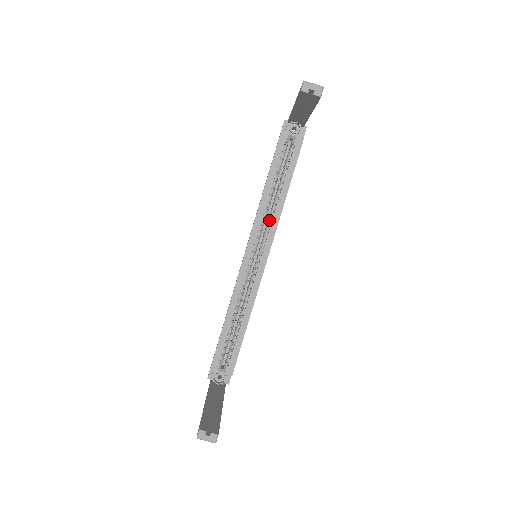
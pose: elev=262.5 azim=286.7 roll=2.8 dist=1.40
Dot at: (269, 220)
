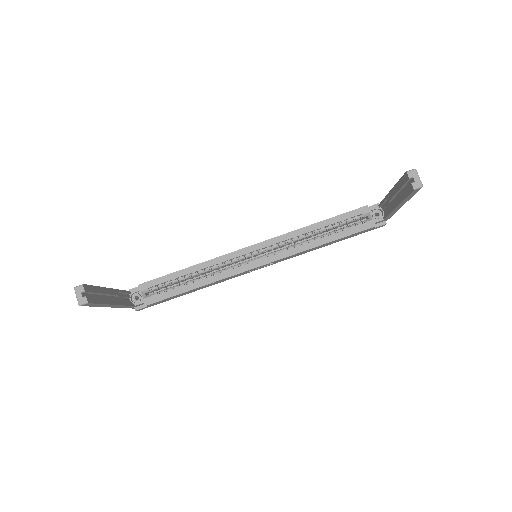
Dot at: (292, 246)
